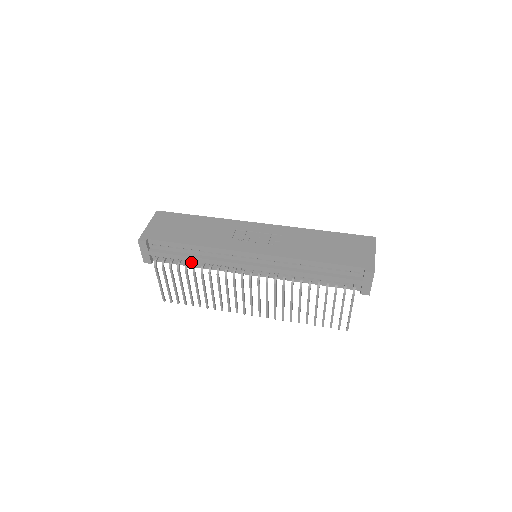
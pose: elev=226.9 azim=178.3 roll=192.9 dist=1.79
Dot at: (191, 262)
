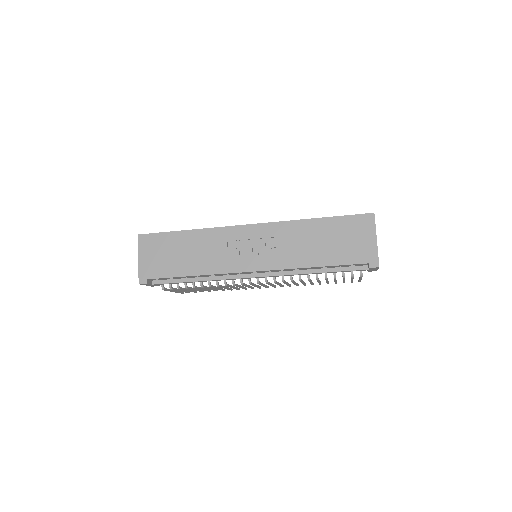
Dot at: occluded
